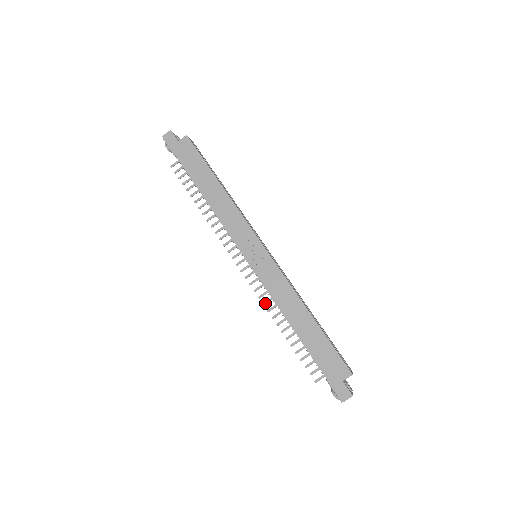
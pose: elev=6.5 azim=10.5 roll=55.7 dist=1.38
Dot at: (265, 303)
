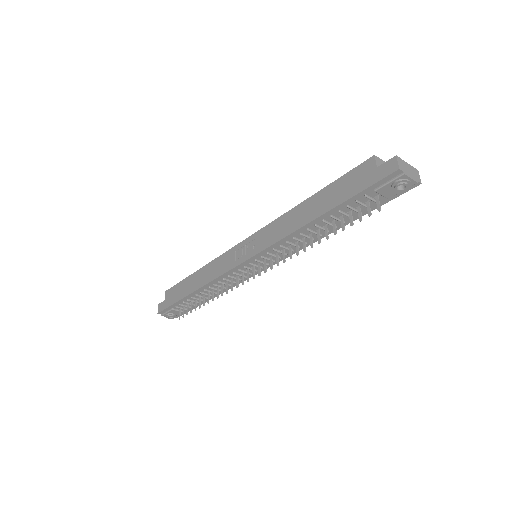
Dot at: (290, 256)
